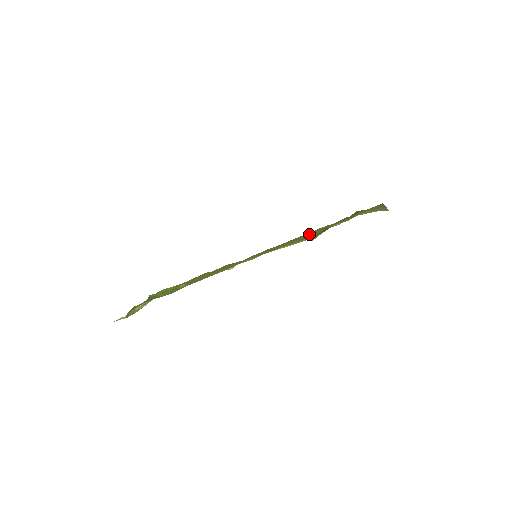
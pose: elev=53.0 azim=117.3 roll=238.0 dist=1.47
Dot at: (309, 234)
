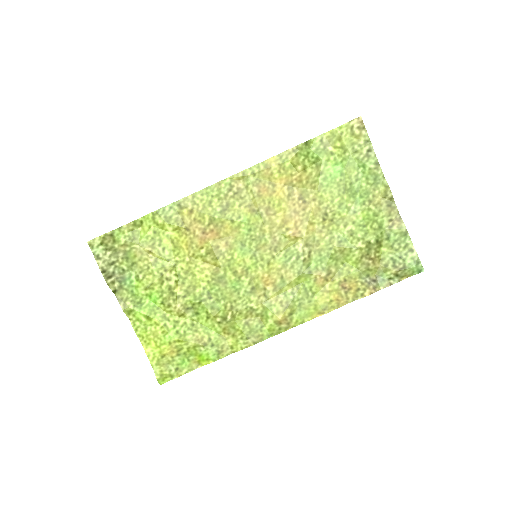
Dot at: (313, 224)
